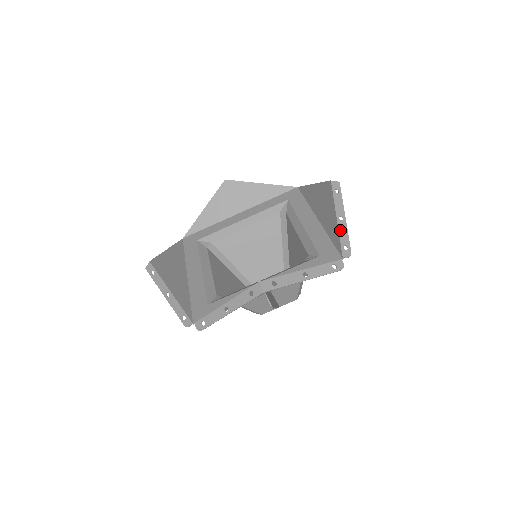
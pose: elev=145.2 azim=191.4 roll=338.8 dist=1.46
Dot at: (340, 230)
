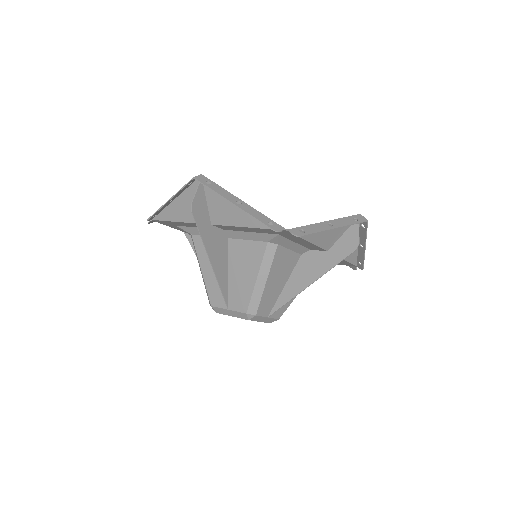
Dot at: occluded
